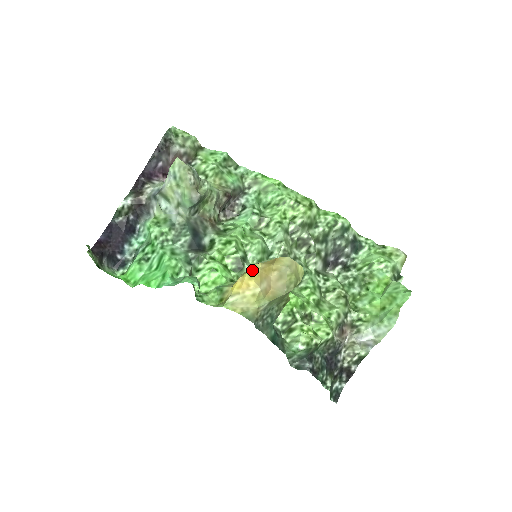
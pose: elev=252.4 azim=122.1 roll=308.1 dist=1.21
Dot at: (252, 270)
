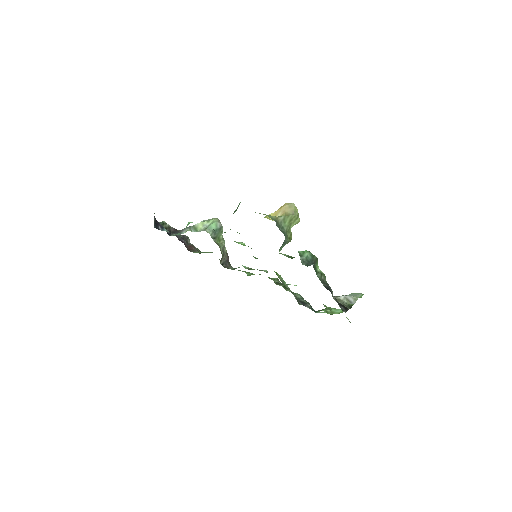
Dot at: (269, 214)
